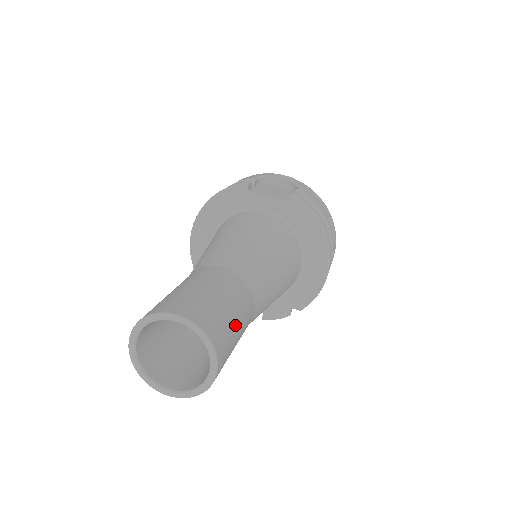
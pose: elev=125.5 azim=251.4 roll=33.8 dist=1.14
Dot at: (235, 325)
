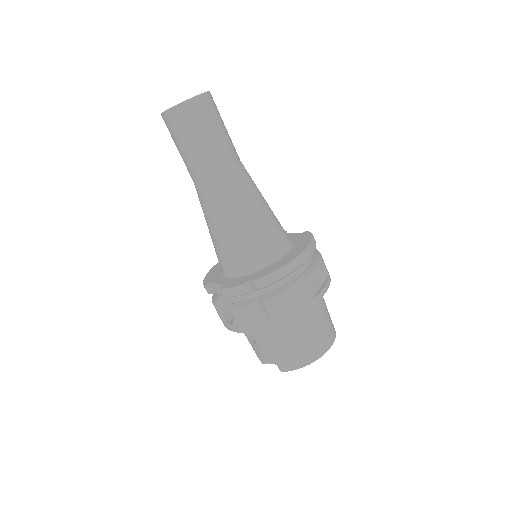
Dot at: (220, 126)
